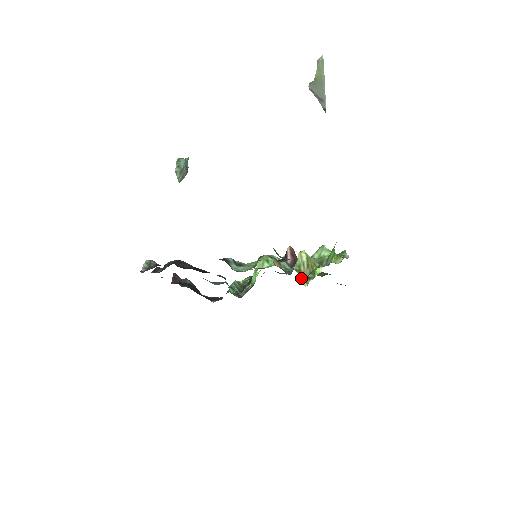
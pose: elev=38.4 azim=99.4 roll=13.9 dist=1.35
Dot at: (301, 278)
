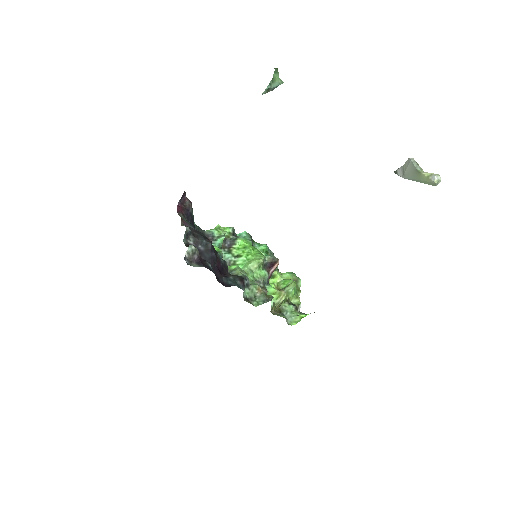
Dot at: occluded
